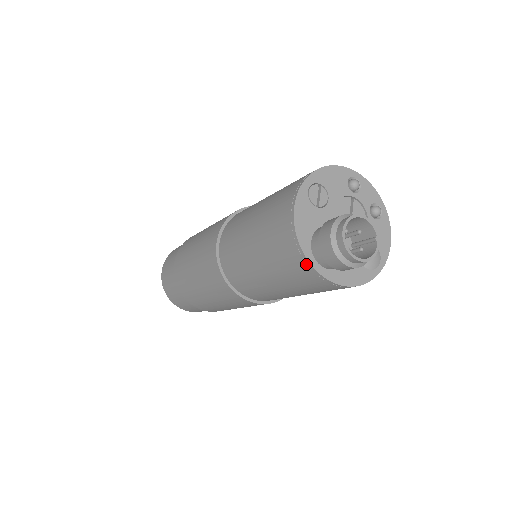
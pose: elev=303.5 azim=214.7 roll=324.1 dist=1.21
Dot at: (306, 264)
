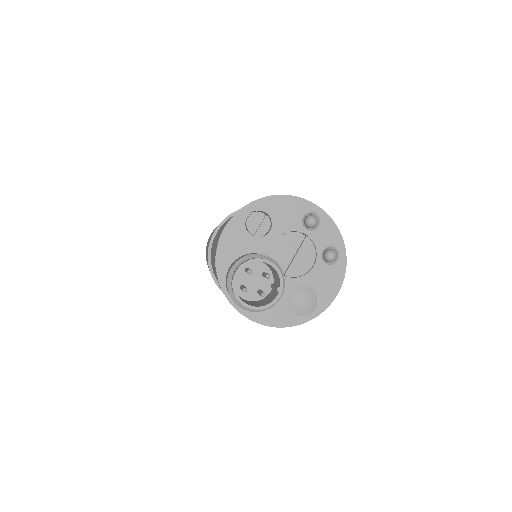
Dot at: (221, 289)
